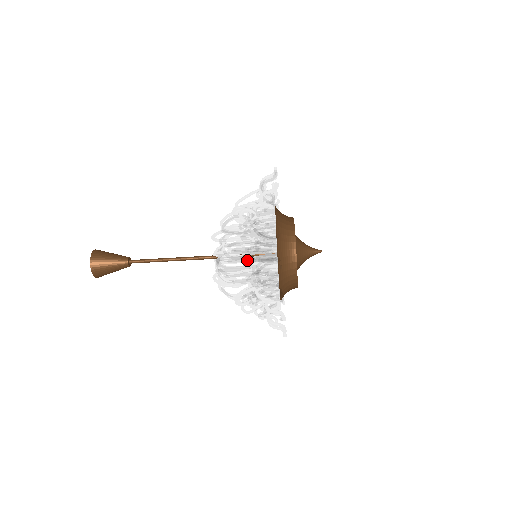
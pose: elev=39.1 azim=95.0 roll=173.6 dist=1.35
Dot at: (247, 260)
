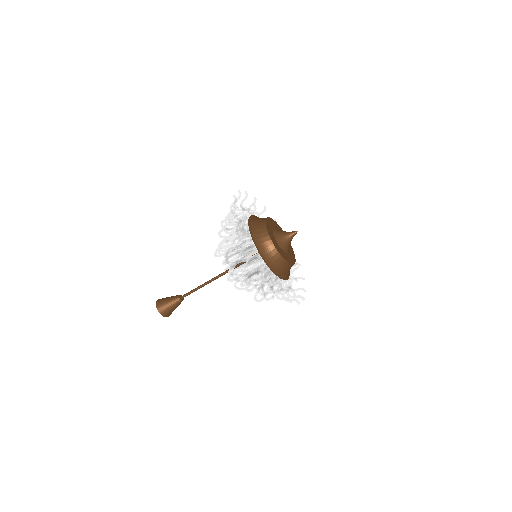
Dot at: occluded
